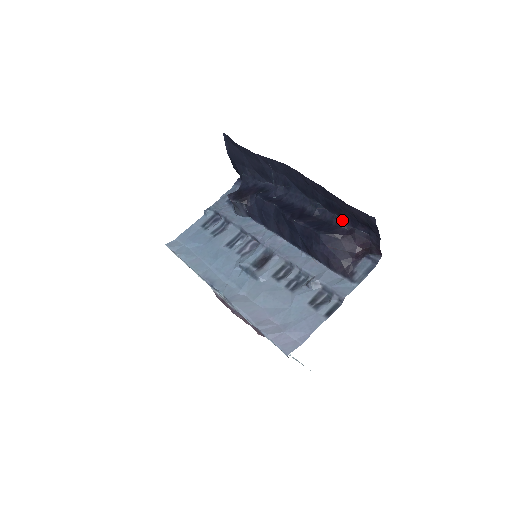
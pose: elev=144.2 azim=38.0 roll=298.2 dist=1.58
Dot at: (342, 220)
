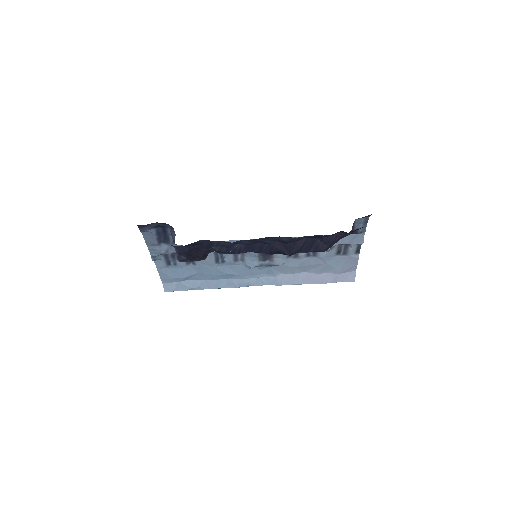
Dot at: occluded
